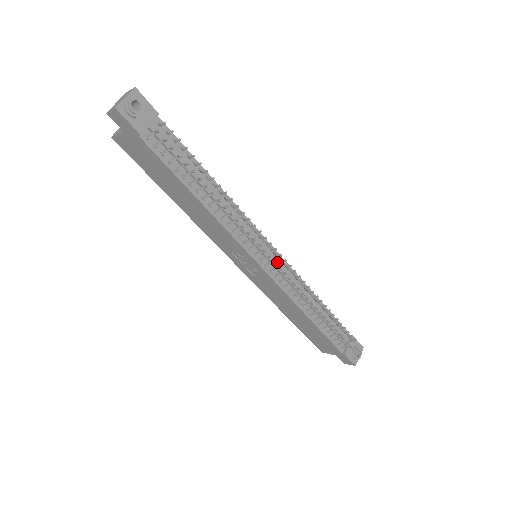
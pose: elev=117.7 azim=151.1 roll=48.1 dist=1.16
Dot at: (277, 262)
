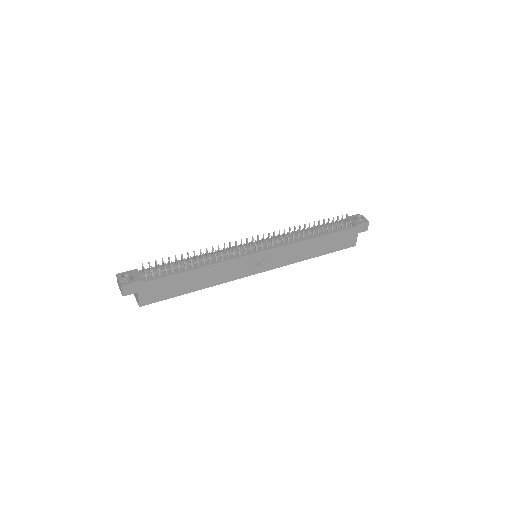
Dot at: occluded
